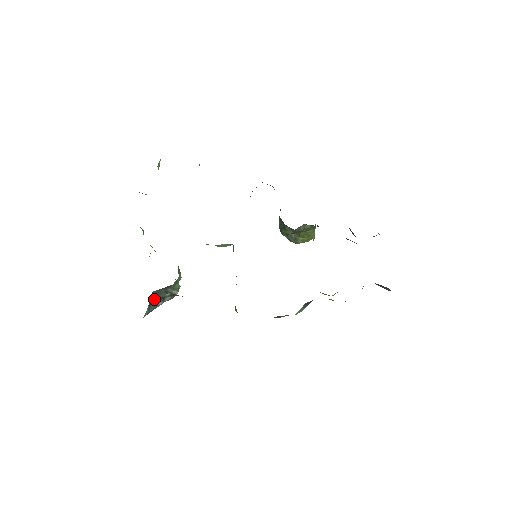
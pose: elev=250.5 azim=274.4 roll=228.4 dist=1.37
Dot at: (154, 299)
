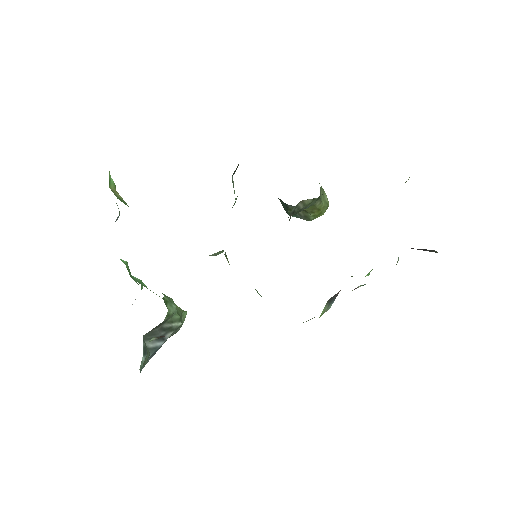
Dot at: (149, 342)
